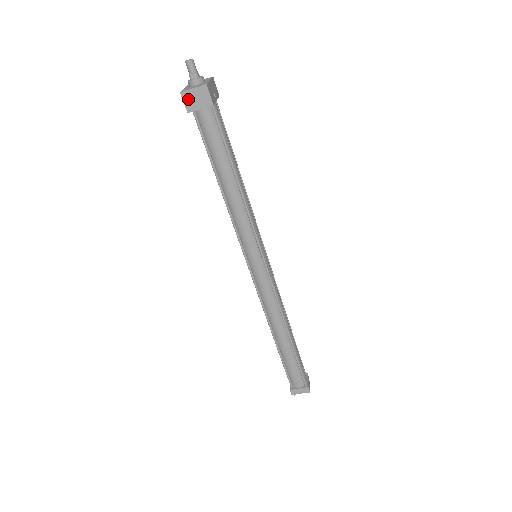
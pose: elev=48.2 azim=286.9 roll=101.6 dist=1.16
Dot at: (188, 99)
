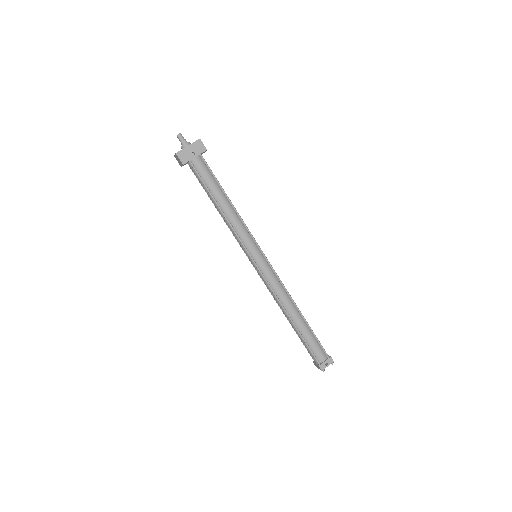
Dot at: (177, 160)
